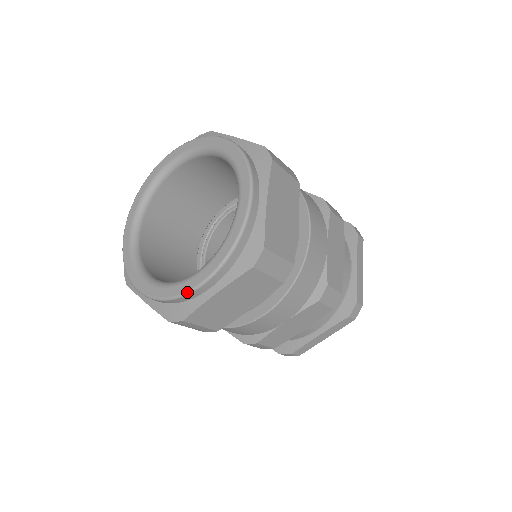
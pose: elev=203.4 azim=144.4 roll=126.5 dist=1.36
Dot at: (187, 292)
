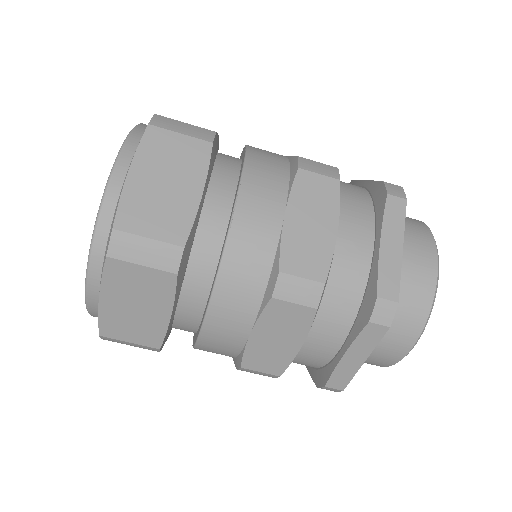
Dot at: (102, 197)
